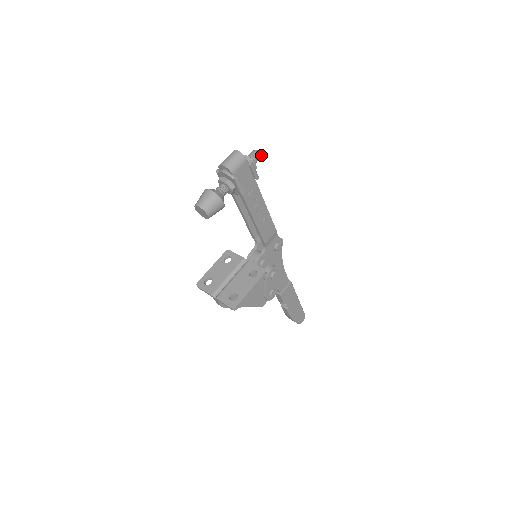
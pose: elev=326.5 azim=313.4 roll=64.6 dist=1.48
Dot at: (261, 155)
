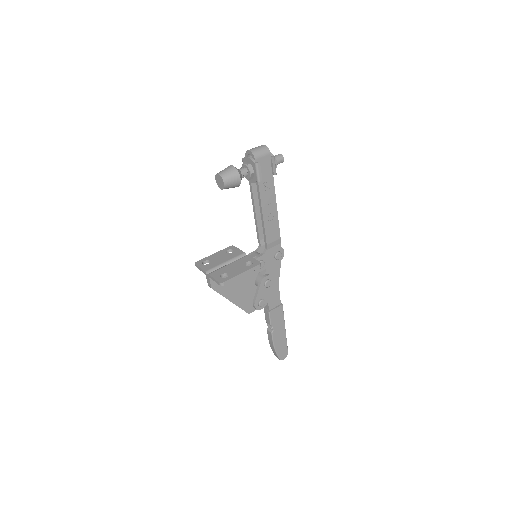
Dot at: occluded
